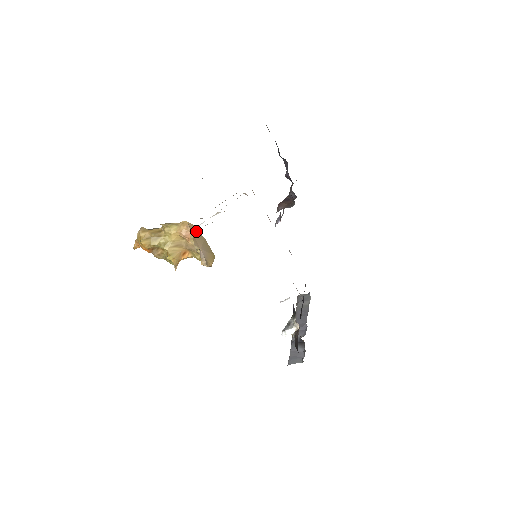
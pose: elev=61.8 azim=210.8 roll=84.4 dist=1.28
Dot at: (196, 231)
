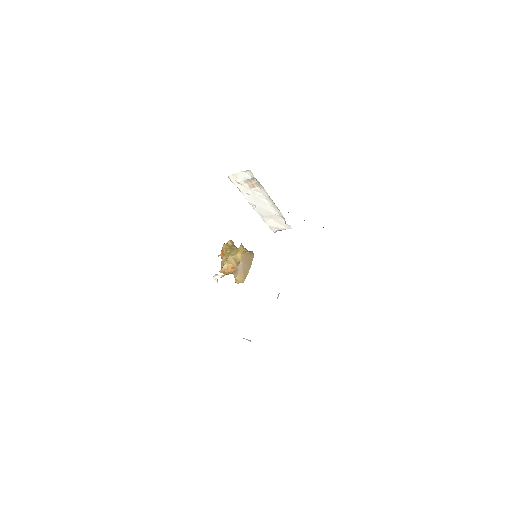
Dot at: (251, 258)
